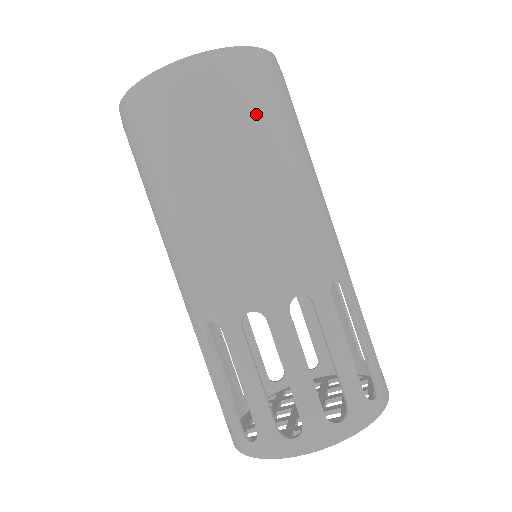
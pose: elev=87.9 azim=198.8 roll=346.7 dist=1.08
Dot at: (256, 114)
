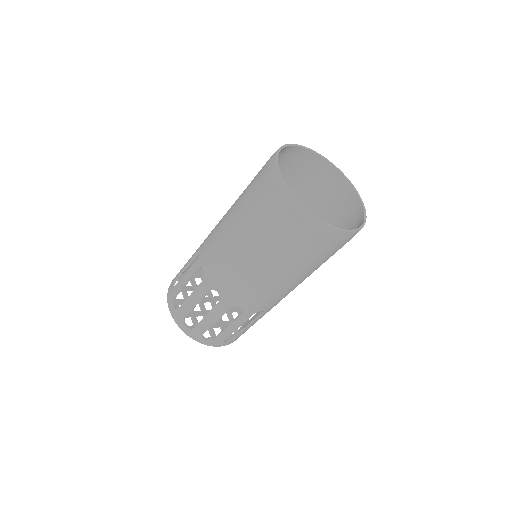
Dot at: occluded
